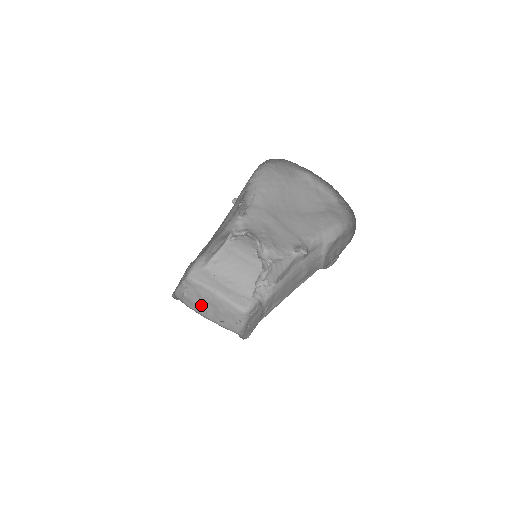
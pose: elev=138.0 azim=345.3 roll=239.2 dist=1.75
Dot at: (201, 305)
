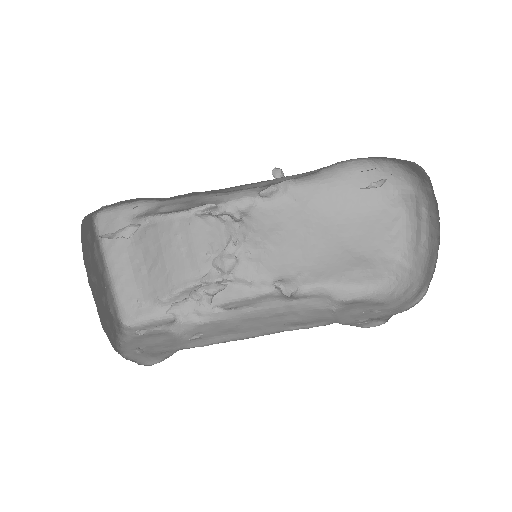
Dot at: (91, 270)
